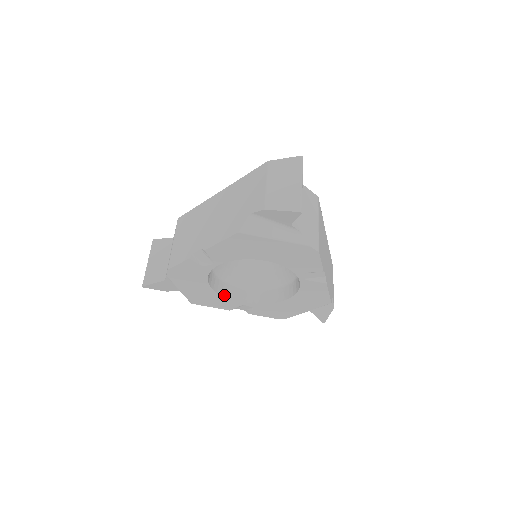
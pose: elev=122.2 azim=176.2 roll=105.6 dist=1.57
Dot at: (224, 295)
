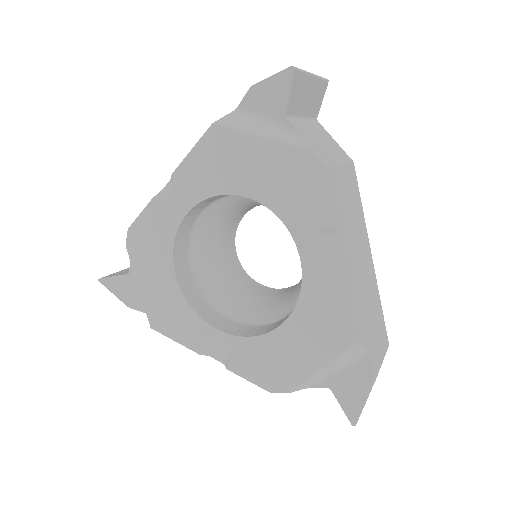
Dot at: (194, 308)
